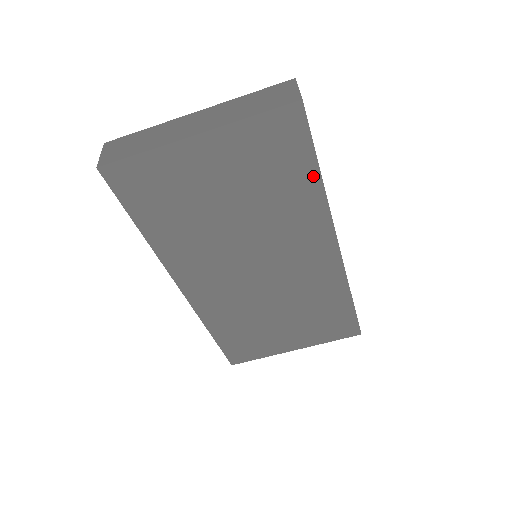
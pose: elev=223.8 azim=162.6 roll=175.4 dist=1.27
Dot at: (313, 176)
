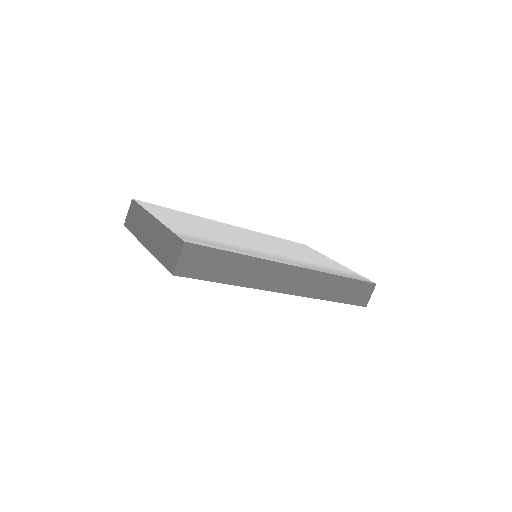
Dot at: occluded
